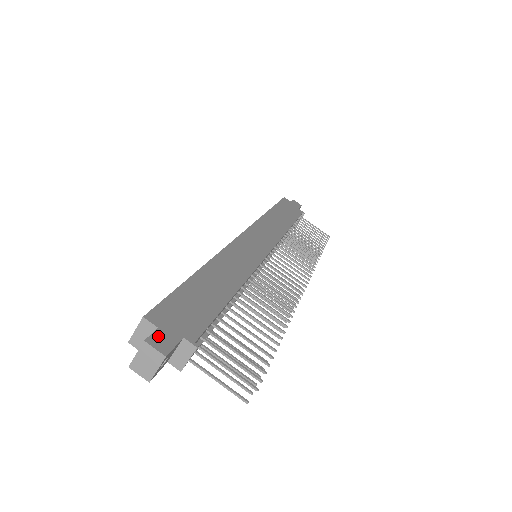
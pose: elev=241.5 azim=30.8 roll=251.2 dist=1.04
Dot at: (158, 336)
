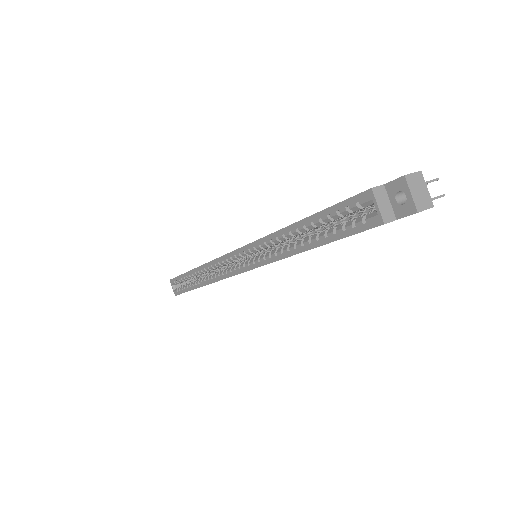
Dot at: (395, 180)
